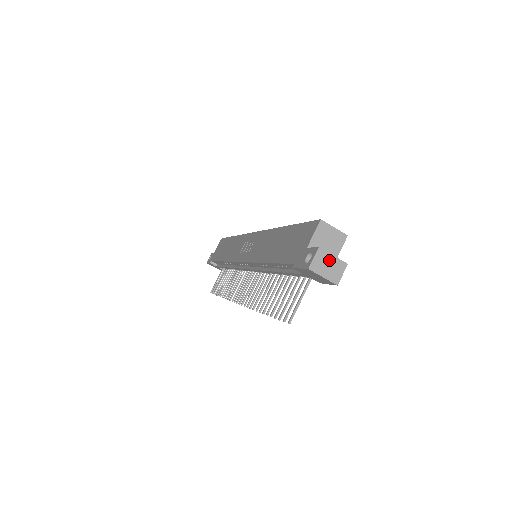
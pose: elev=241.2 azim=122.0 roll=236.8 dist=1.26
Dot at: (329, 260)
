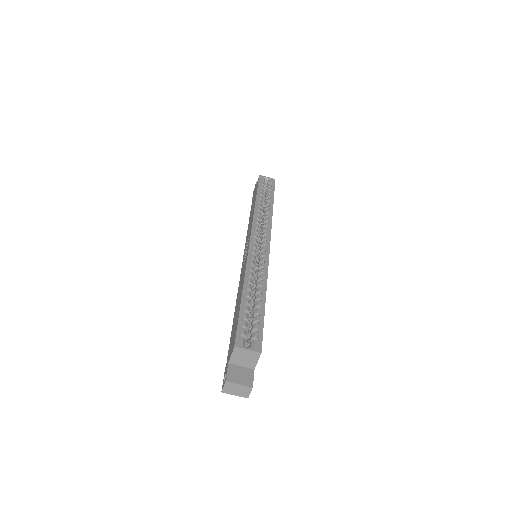
Dot at: (236, 387)
